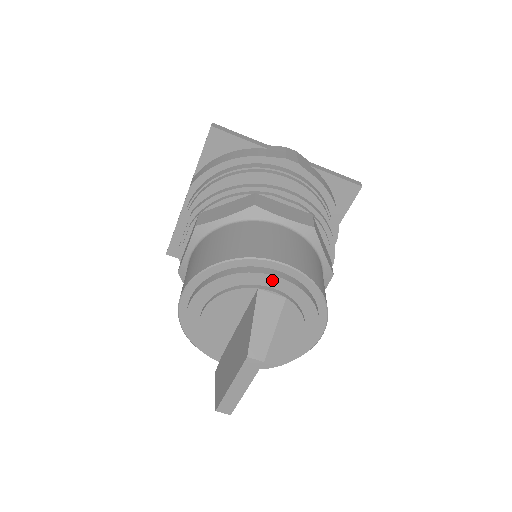
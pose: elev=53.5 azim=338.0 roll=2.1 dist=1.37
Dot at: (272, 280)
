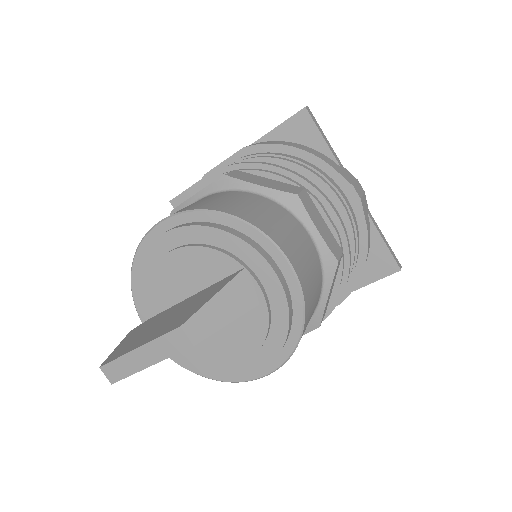
Dot at: (266, 270)
